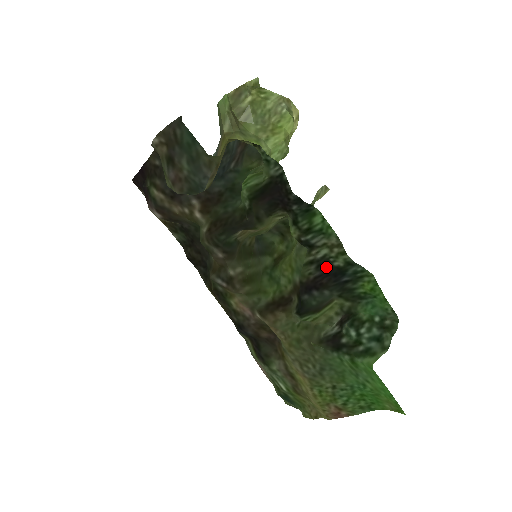
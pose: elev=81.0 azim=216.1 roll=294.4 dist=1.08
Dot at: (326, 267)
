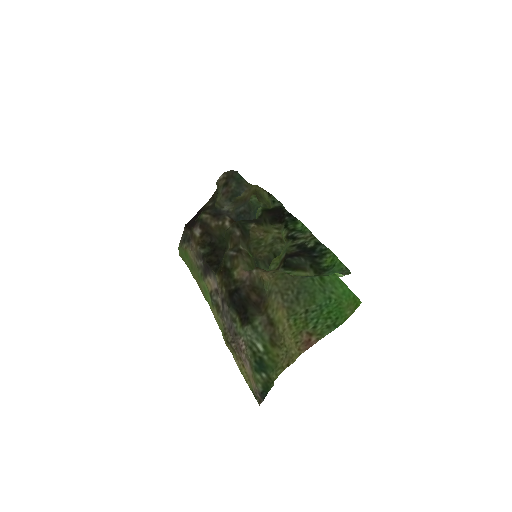
Dot at: (303, 248)
